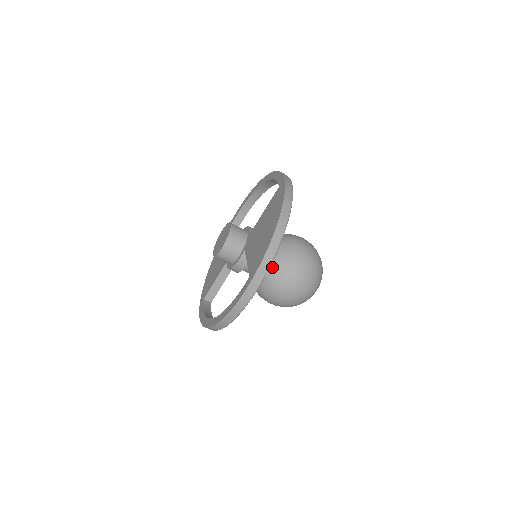
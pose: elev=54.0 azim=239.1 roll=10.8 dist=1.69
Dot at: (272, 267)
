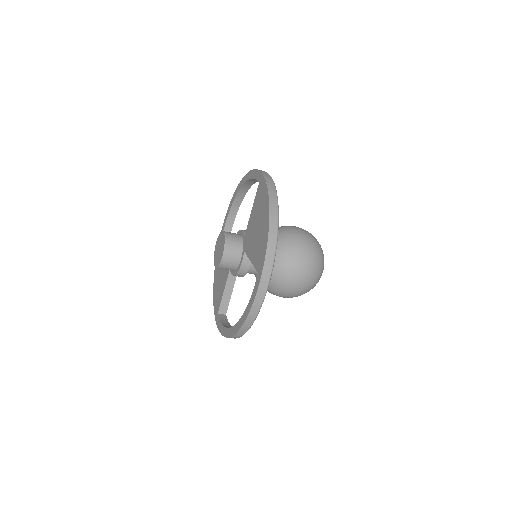
Dot at: (275, 261)
